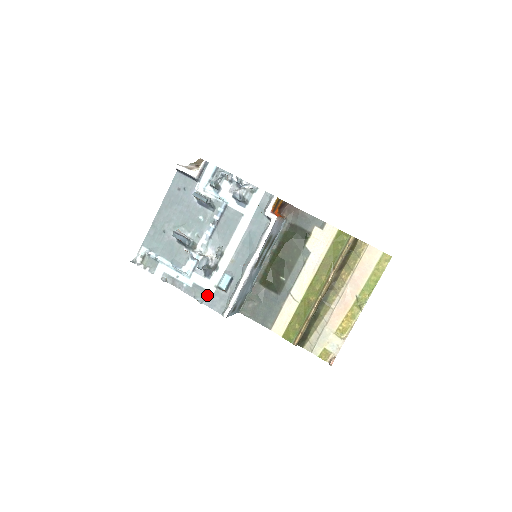
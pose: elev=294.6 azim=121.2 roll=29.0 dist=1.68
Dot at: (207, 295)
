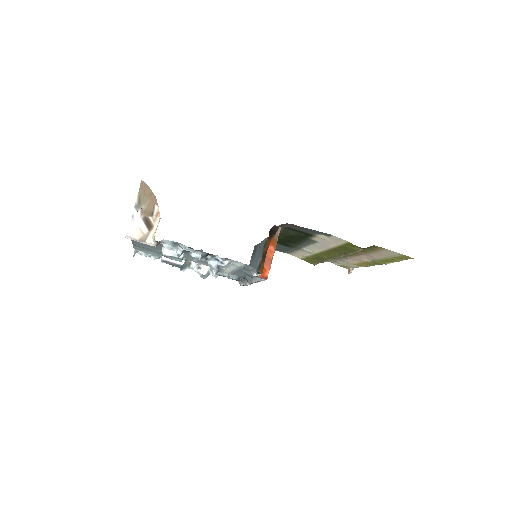
Dot at: (219, 274)
